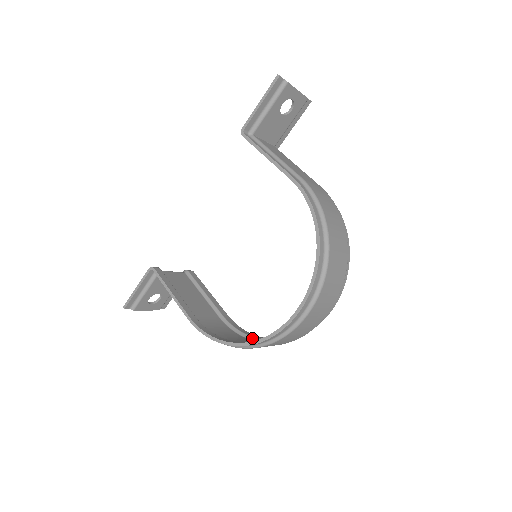
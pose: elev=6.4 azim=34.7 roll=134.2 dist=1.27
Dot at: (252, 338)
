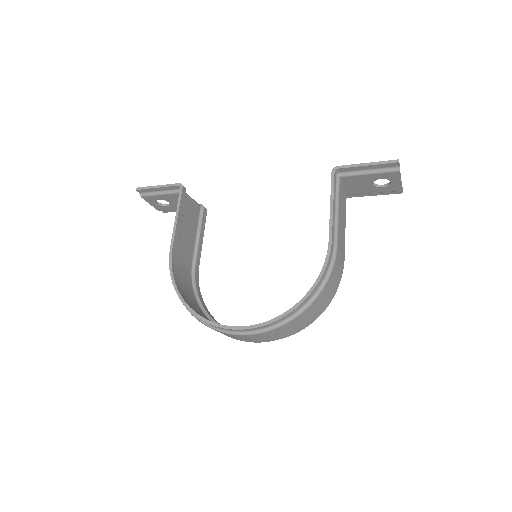
Dot at: (199, 301)
